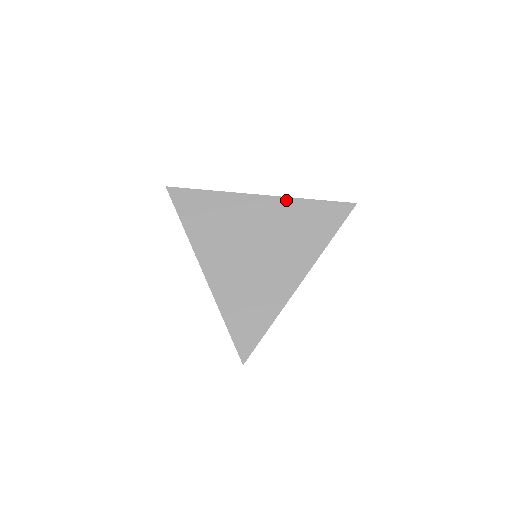
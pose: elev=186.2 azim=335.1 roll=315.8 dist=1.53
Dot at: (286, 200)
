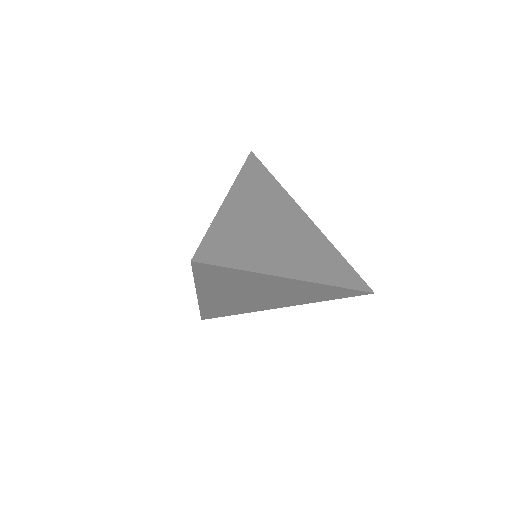
Dot at: (325, 238)
